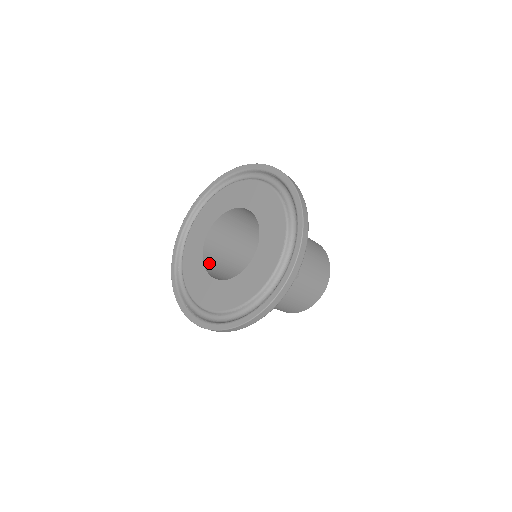
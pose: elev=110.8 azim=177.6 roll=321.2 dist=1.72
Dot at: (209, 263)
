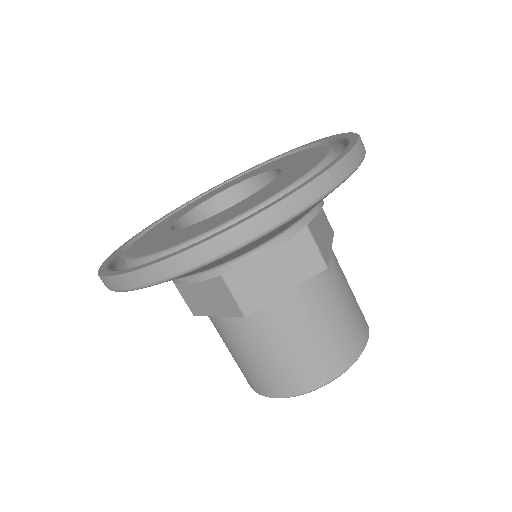
Dot at: (209, 214)
